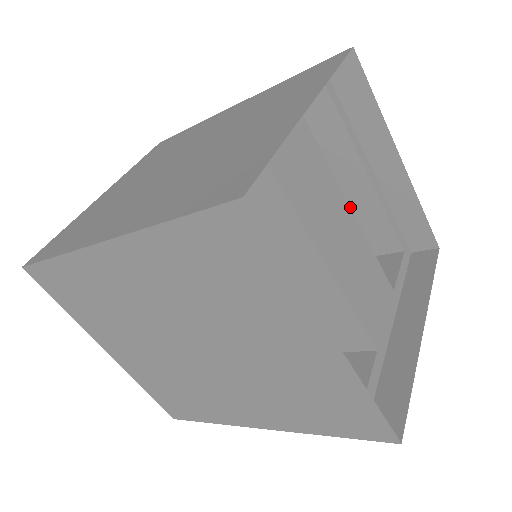
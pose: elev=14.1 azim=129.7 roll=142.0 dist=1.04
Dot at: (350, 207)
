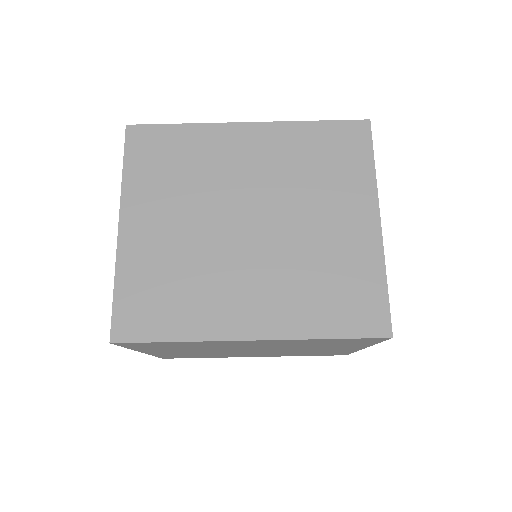
Dot at: occluded
